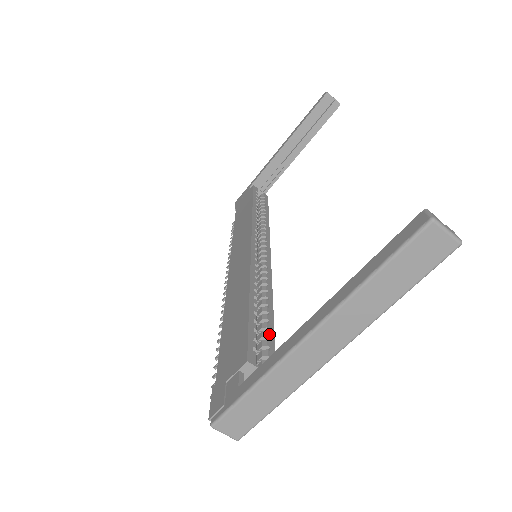
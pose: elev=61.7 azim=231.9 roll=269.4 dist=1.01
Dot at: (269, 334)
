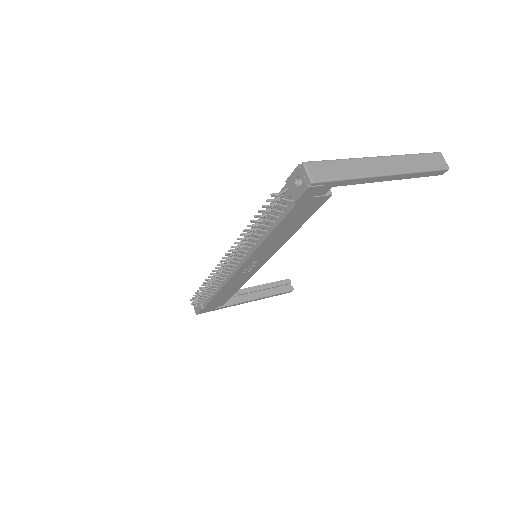
Dot at: occluded
